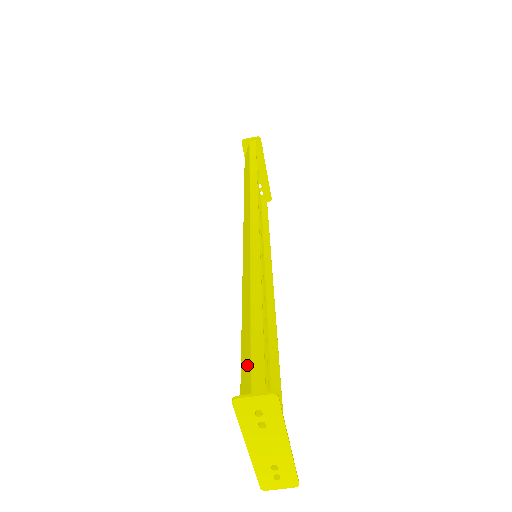
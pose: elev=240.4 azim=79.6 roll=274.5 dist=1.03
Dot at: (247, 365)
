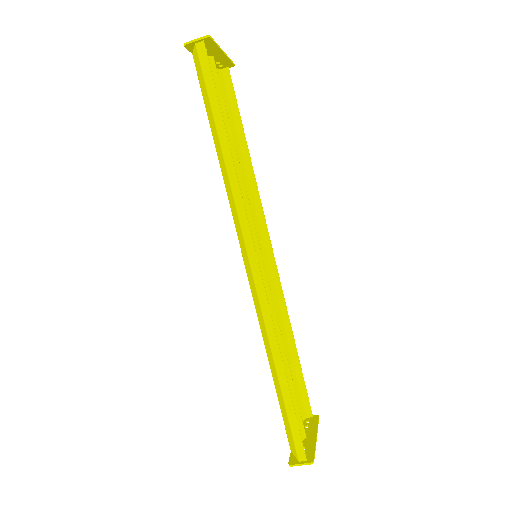
Dot at: (289, 430)
